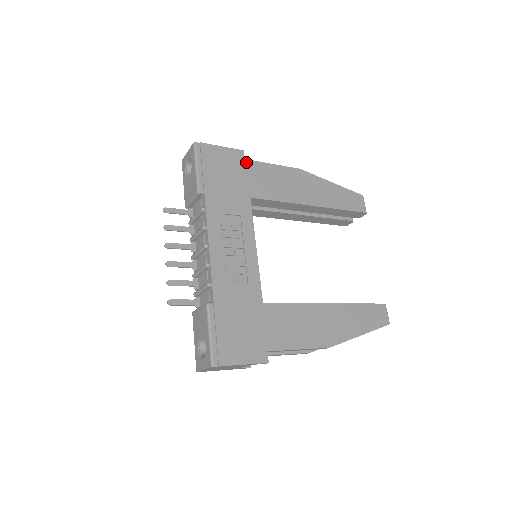
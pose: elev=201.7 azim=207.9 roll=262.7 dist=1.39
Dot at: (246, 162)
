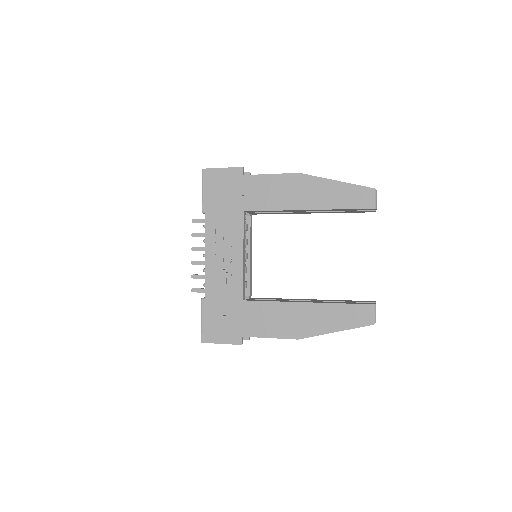
Dot at: (244, 178)
